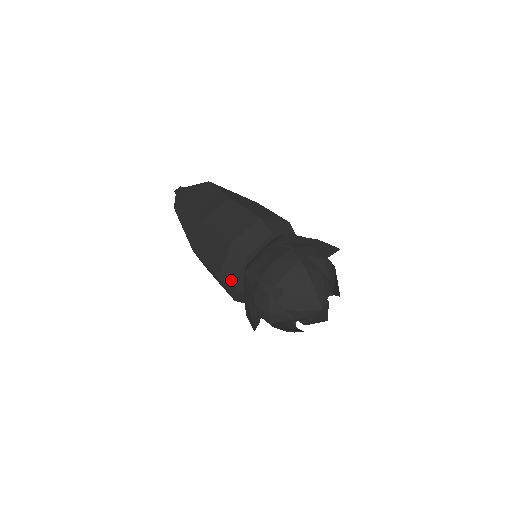
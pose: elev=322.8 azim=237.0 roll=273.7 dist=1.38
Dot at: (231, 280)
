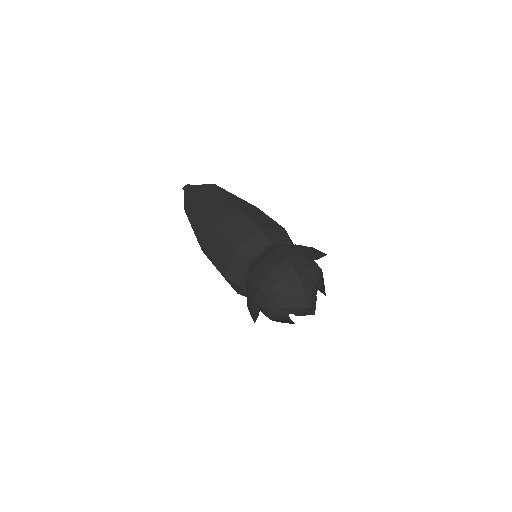
Dot at: (235, 280)
